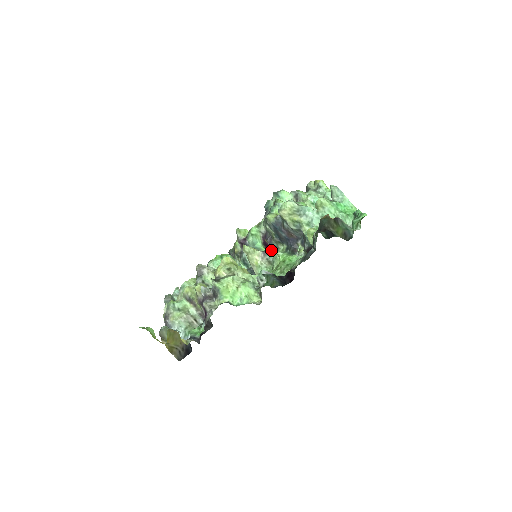
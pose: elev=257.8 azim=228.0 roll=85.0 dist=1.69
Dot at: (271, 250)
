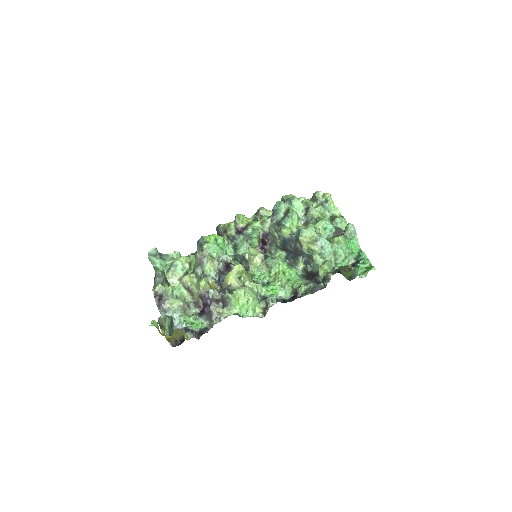
Dot at: (267, 249)
